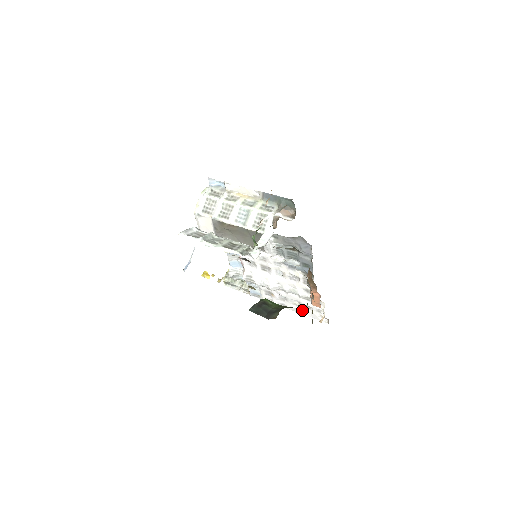
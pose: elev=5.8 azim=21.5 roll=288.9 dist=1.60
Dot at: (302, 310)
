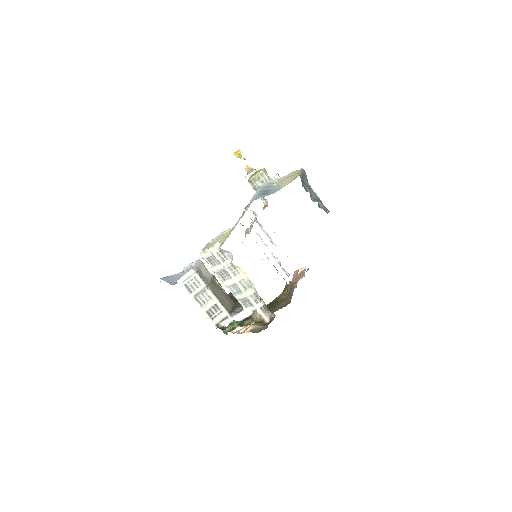
Dot at: occluded
